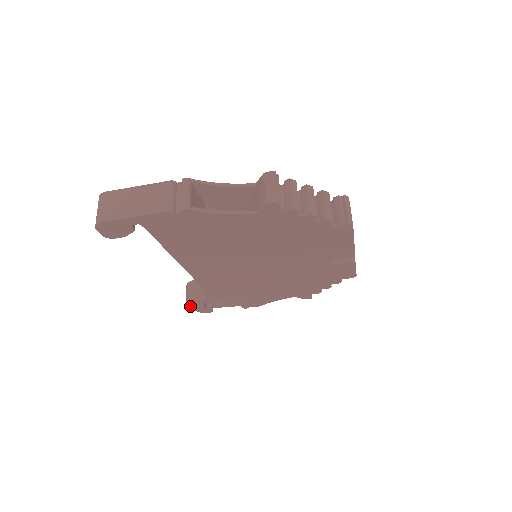
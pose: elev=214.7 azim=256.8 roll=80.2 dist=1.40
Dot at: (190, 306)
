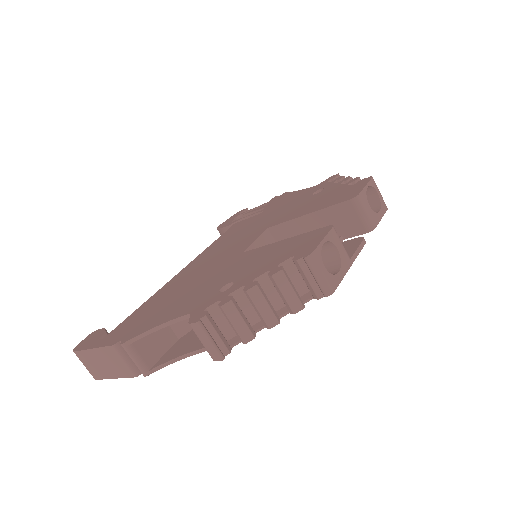
Dot at: occluded
